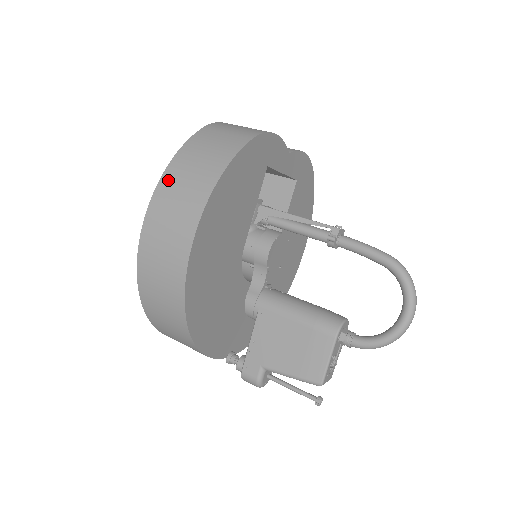
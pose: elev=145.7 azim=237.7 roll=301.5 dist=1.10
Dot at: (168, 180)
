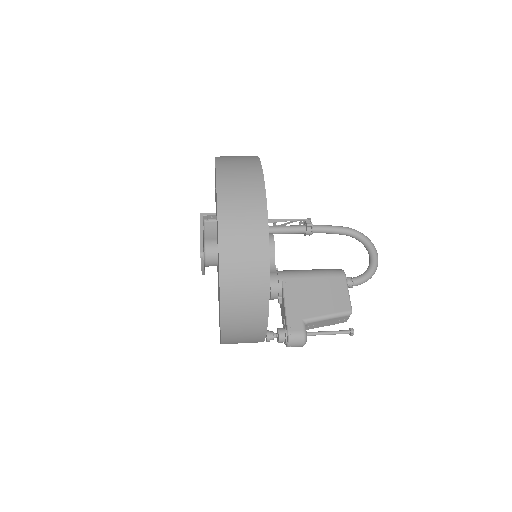
Dot at: (223, 168)
